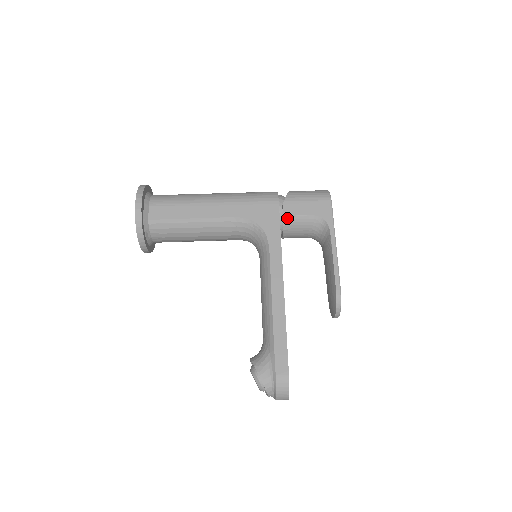
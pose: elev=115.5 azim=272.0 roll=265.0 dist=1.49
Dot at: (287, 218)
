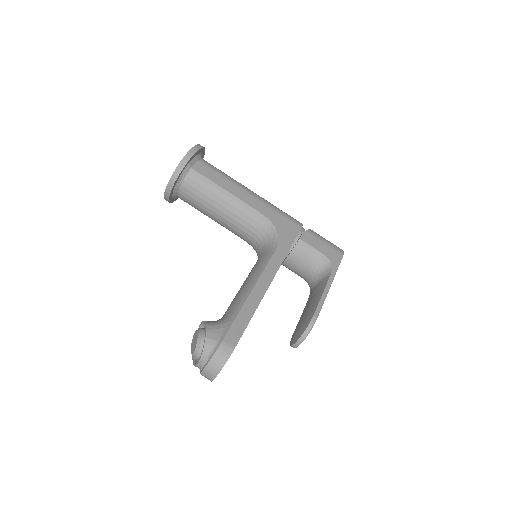
Dot at: (301, 242)
